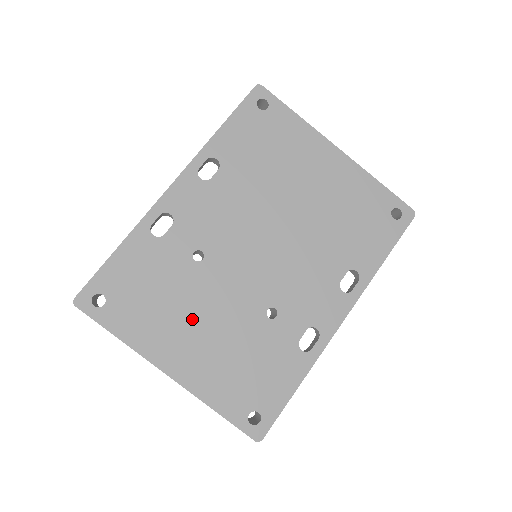
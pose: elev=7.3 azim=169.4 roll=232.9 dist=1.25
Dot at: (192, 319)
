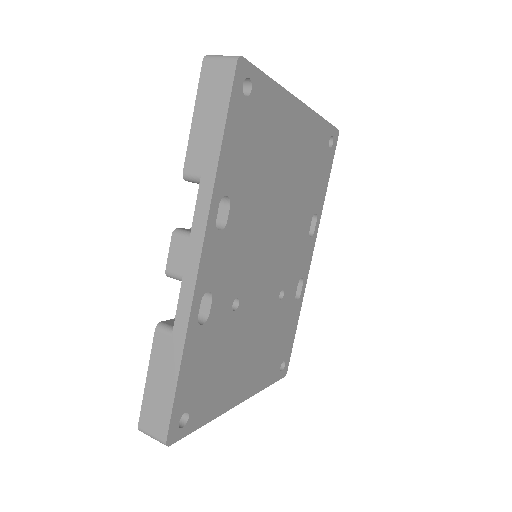
Dot at: (243, 354)
